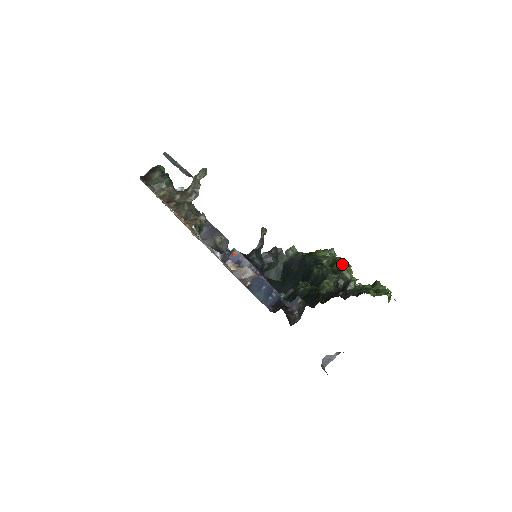
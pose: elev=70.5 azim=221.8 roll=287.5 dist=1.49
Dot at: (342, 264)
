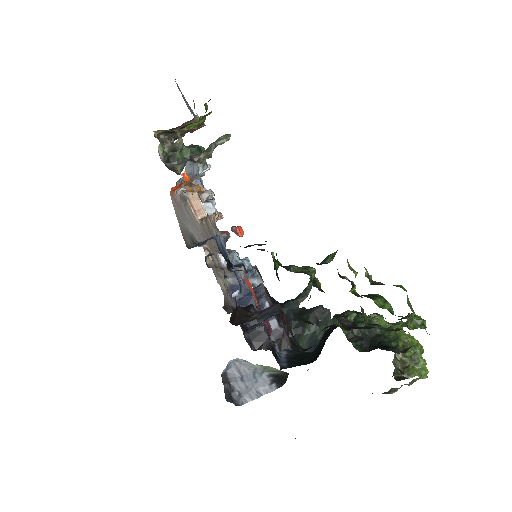
Dot at: occluded
